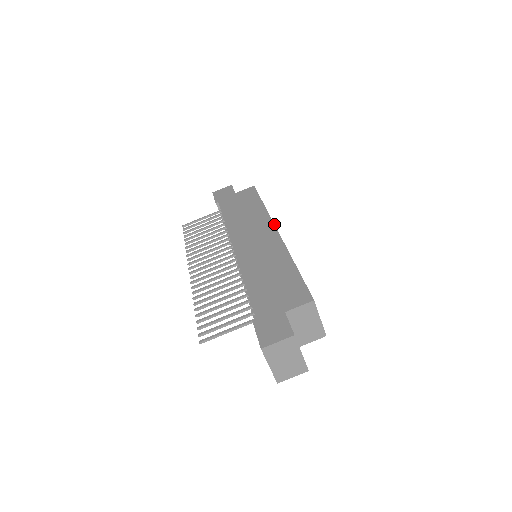
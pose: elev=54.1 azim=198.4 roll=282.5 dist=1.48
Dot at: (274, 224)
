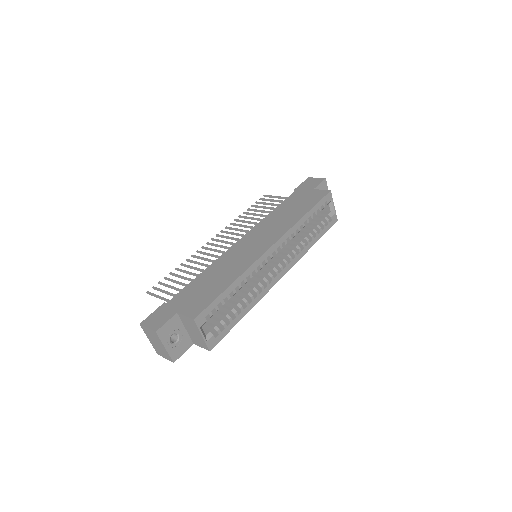
Dot at: (279, 239)
